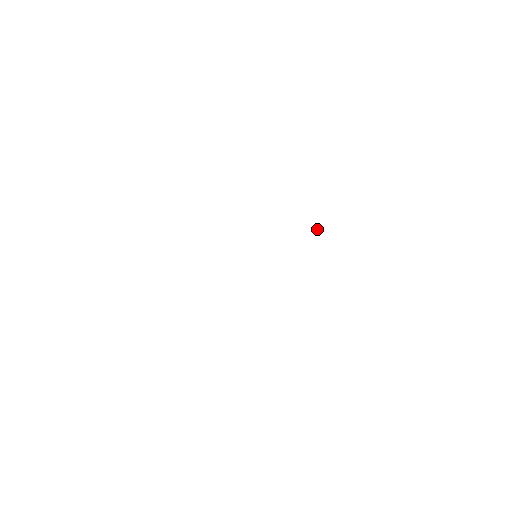
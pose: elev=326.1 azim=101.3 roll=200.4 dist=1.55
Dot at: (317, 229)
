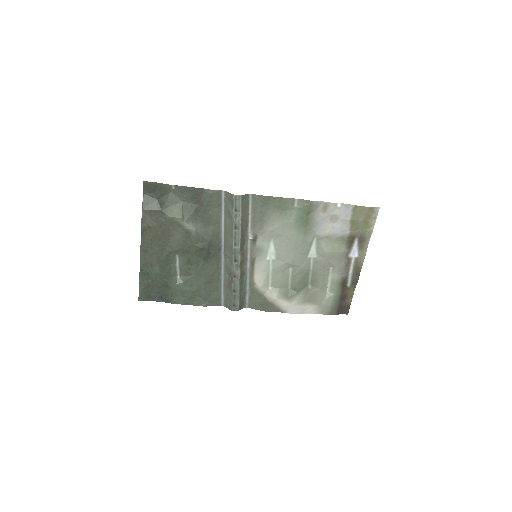
Dot at: (298, 292)
